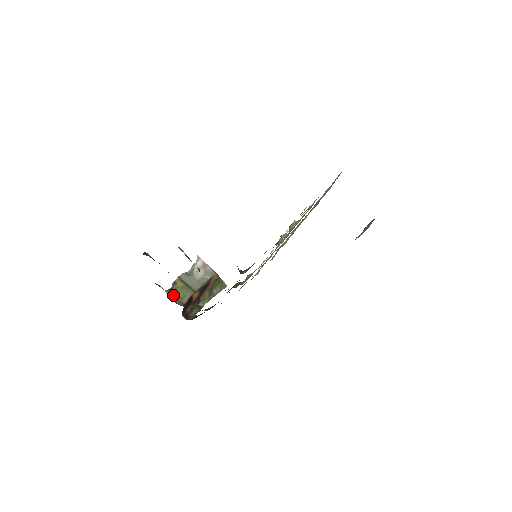
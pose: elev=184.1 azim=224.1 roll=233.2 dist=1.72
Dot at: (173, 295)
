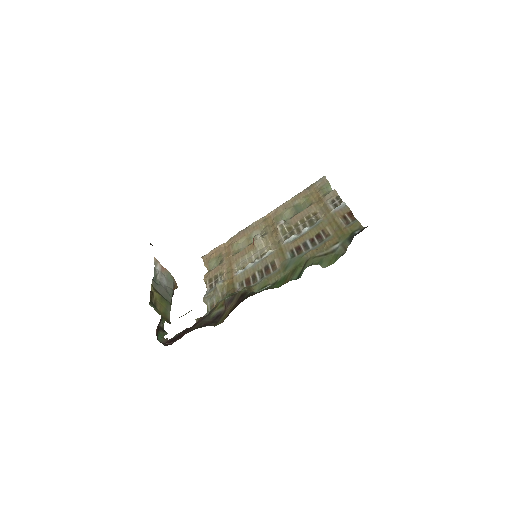
Dot at: (158, 310)
